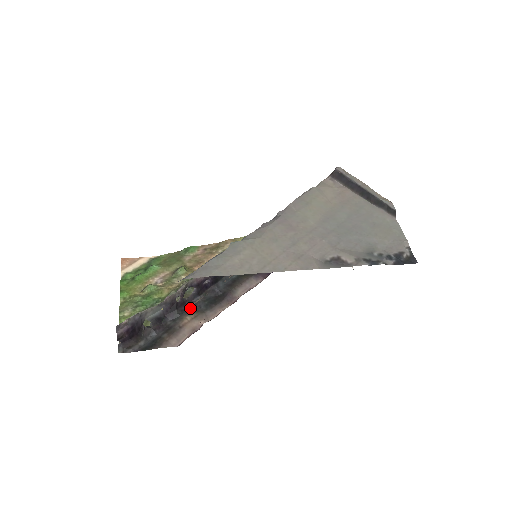
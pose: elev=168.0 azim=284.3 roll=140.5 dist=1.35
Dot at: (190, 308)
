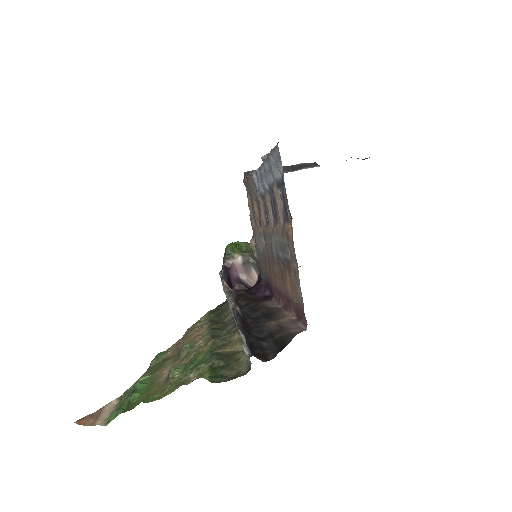
Dot at: (256, 325)
